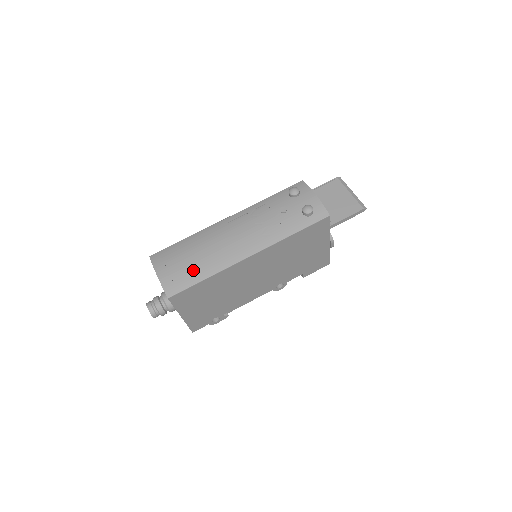
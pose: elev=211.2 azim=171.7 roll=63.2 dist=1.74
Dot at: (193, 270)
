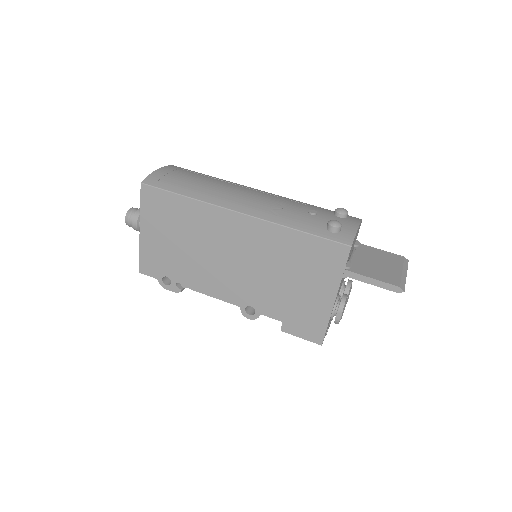
Dot at: (185, 185)
